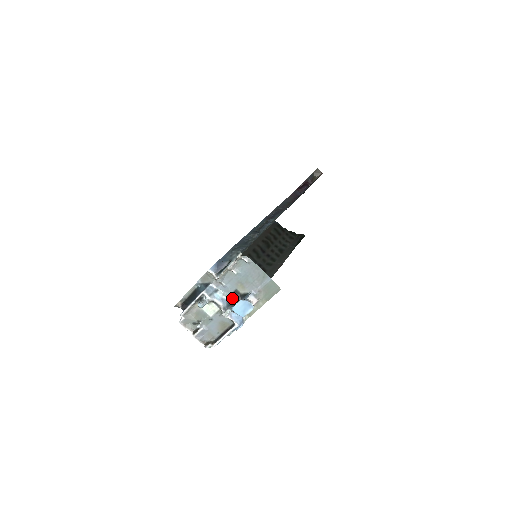
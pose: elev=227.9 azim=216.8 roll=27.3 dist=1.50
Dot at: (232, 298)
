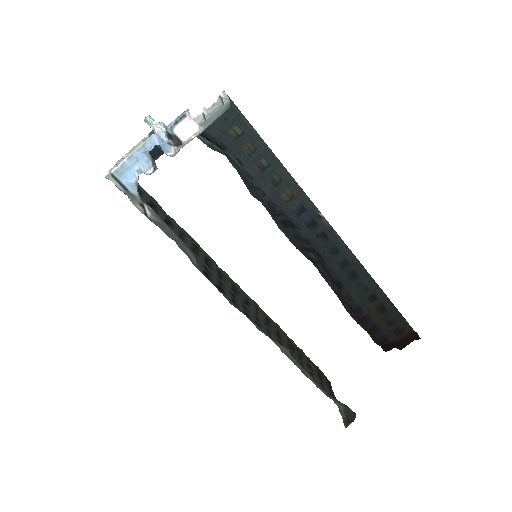
Dot at: occluded
